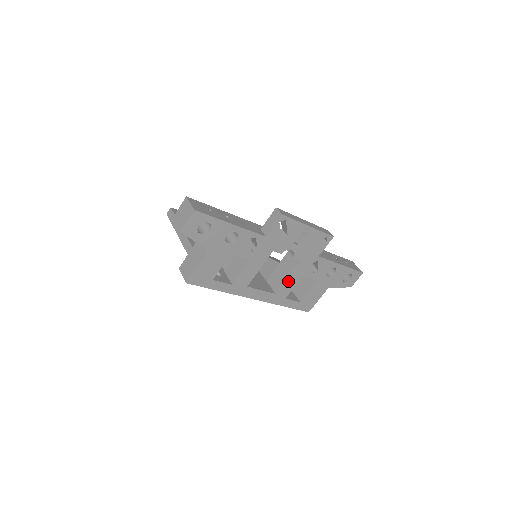
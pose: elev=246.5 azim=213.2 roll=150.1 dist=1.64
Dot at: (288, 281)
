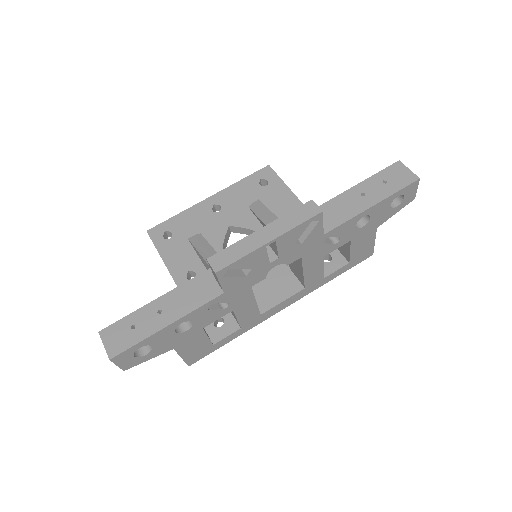
Dot at: (308, 273)
